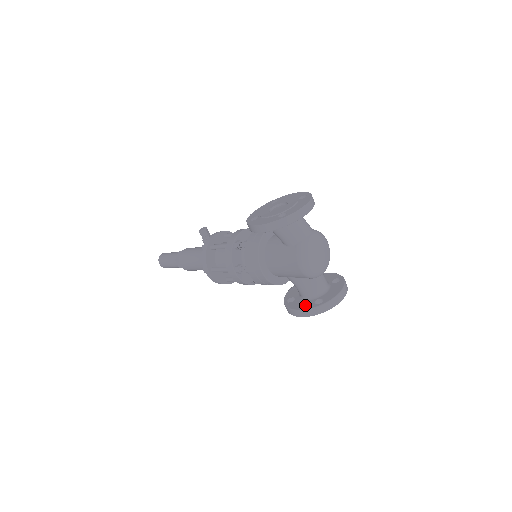
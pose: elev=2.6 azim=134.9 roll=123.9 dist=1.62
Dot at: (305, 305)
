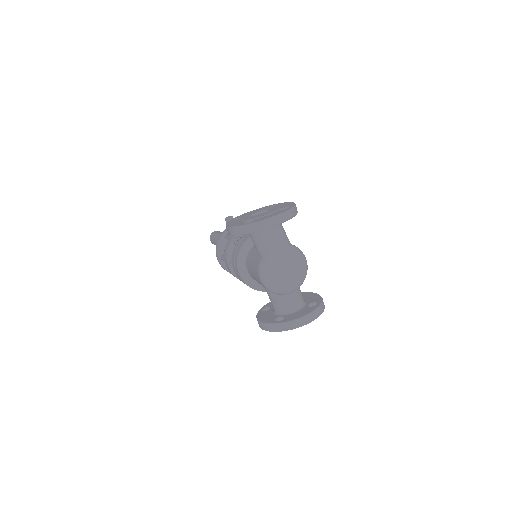
Dot at: (267, 318)
